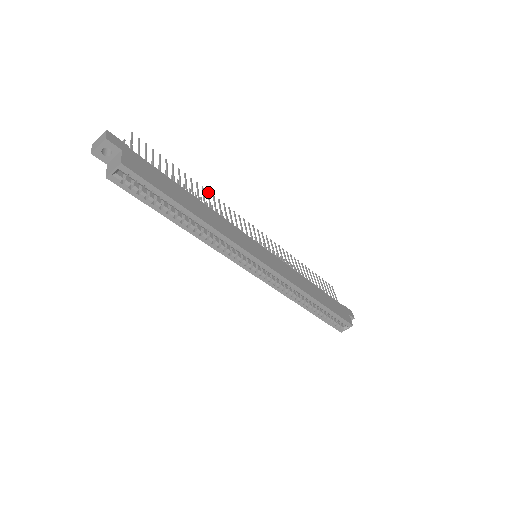
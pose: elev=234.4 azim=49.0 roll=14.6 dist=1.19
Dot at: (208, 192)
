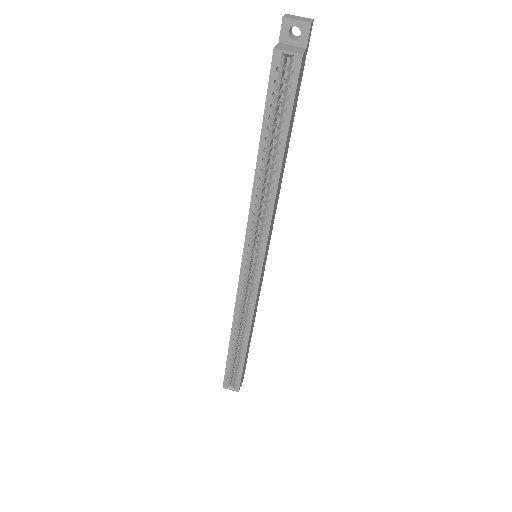
Dot at: occluded
